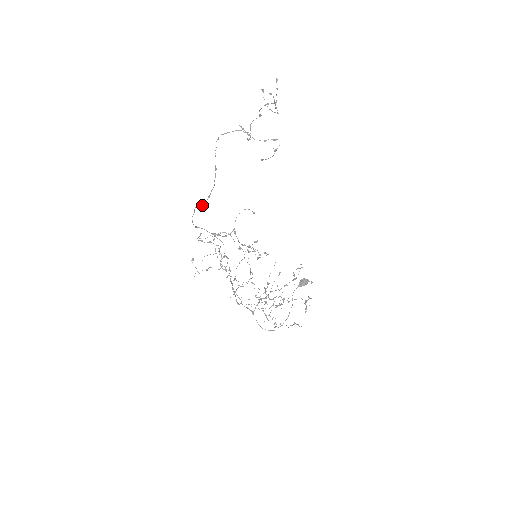
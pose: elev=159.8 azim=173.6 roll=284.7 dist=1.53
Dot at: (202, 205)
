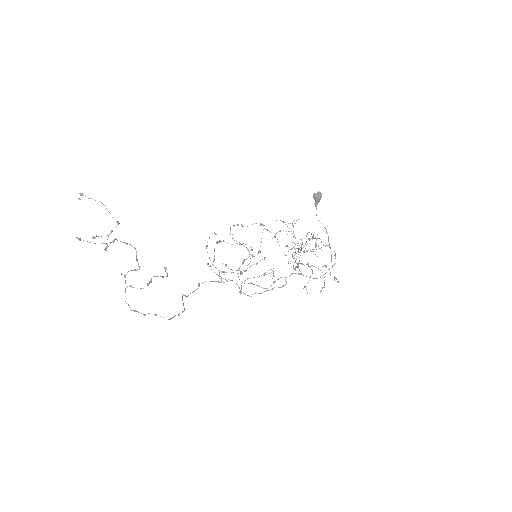
Dot at: occluded
